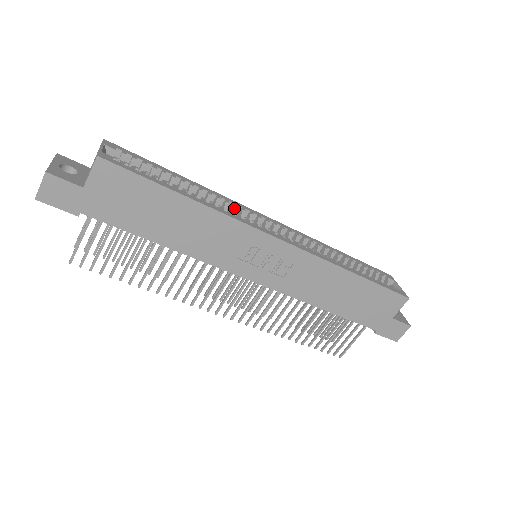
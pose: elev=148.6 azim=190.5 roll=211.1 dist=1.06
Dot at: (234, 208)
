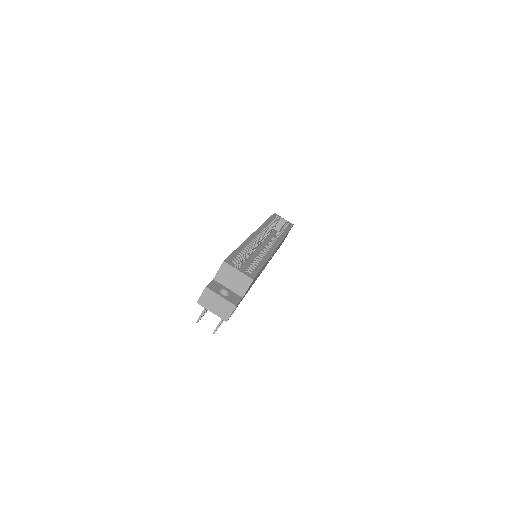
Dot at: (255, 243)
